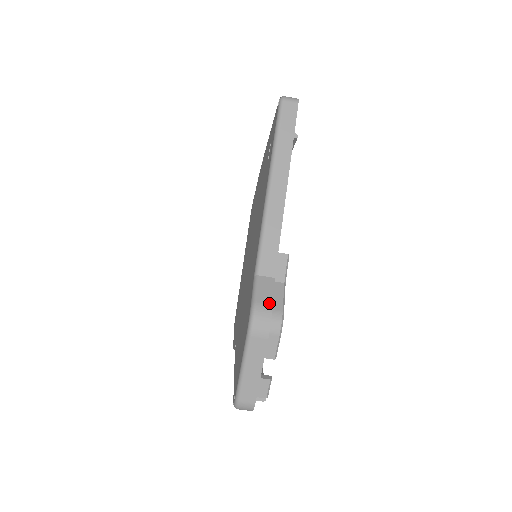
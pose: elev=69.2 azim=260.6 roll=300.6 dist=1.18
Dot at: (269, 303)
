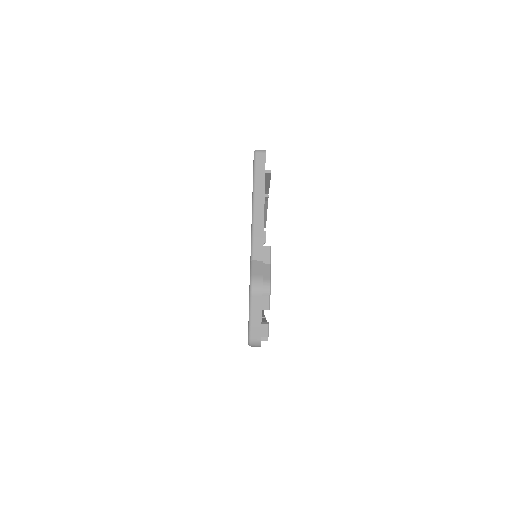
Dot at: (260, 275)
